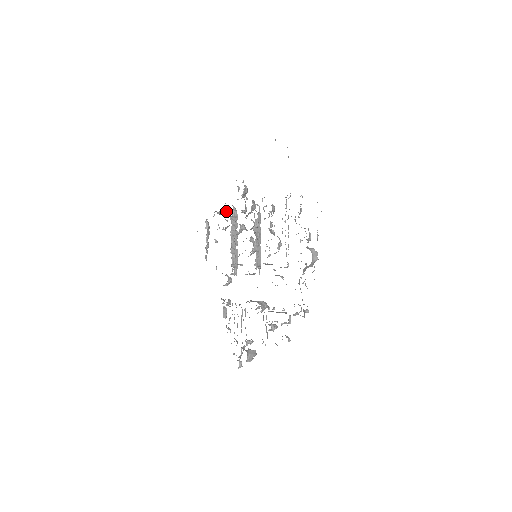
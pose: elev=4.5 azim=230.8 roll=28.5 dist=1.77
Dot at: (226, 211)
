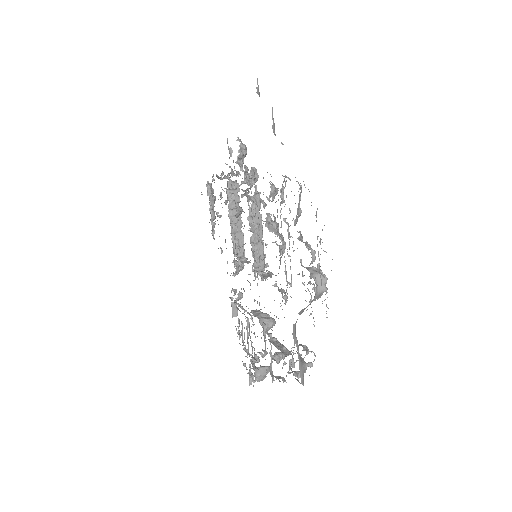
Dot at: (225, 176)
